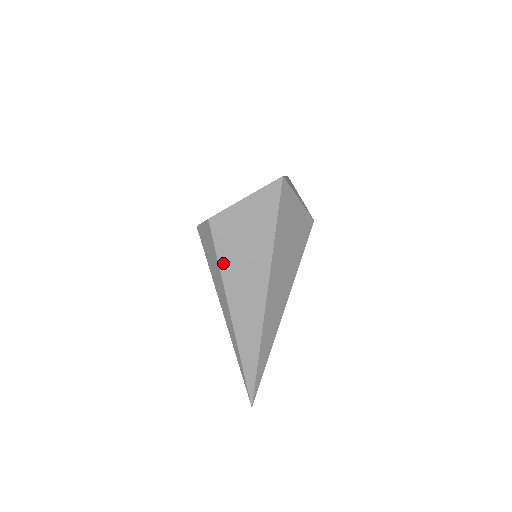
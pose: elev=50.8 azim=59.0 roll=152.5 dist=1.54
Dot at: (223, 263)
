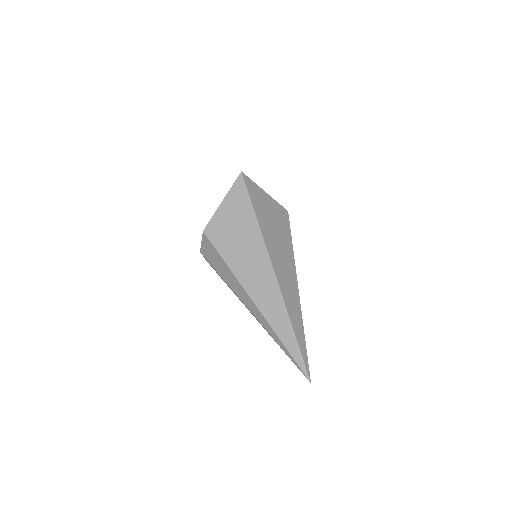
Dot at: (228, 259)
